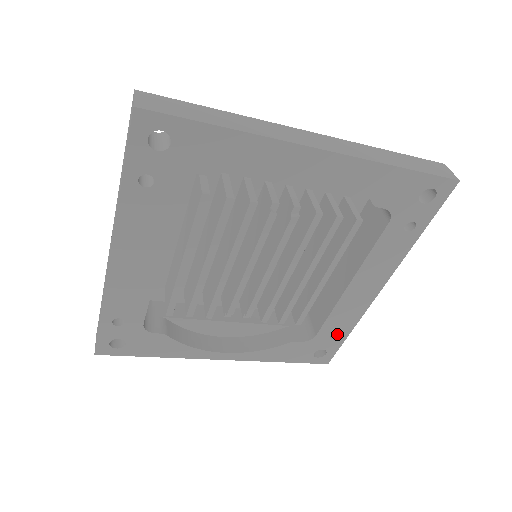
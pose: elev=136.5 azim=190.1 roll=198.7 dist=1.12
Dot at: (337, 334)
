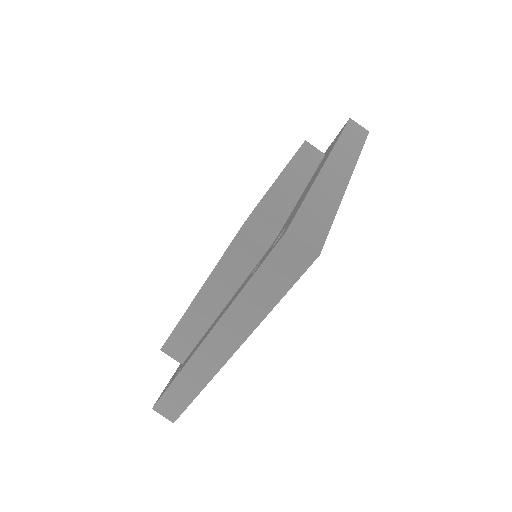
Dot at: occluded
